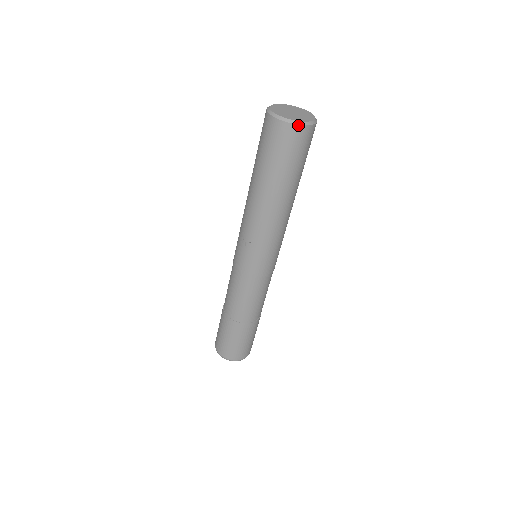
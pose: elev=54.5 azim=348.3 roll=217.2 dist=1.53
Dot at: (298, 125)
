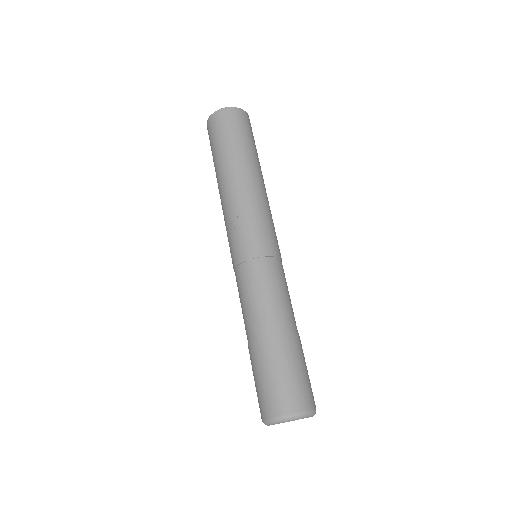
Dot at: (231, 108)
